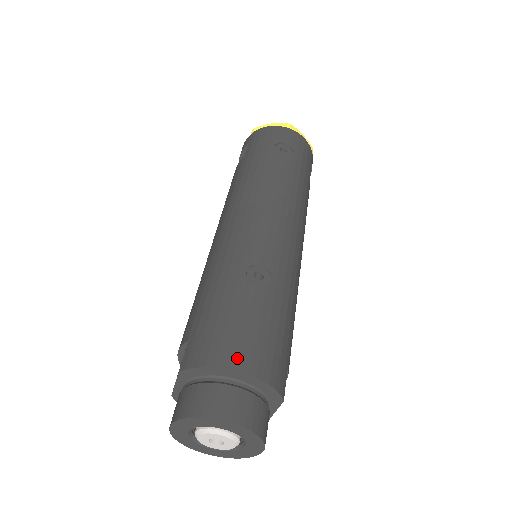
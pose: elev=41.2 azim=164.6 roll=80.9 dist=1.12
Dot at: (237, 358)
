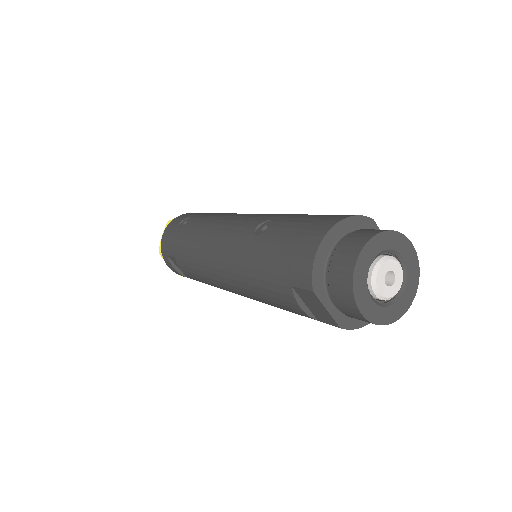
Dot at: (317, 234)
